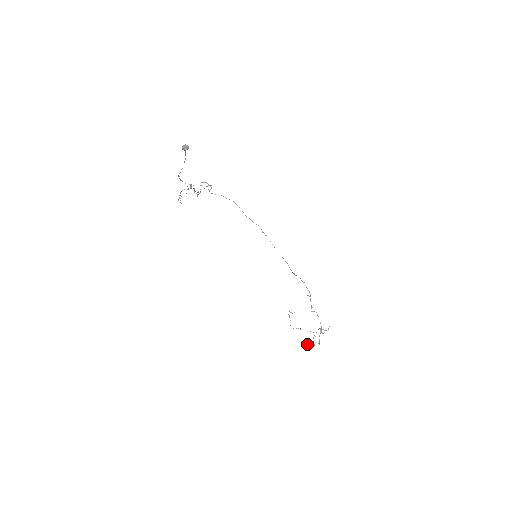
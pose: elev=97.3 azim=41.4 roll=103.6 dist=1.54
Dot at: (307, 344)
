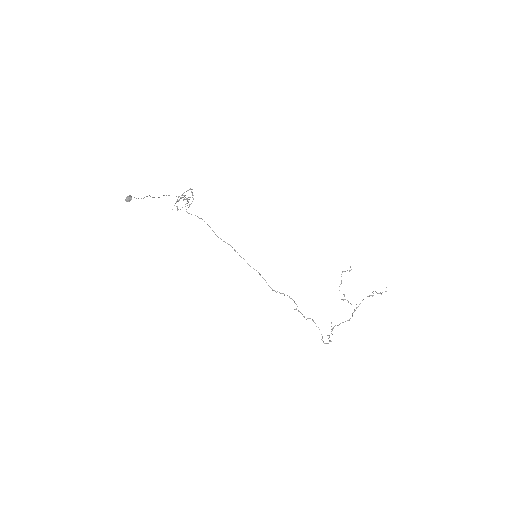
Dot at: occluded
